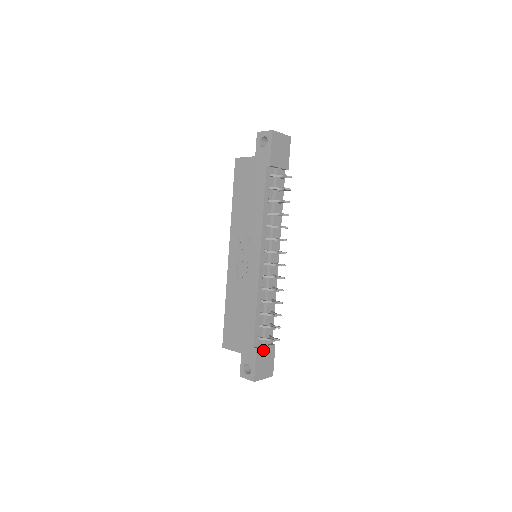
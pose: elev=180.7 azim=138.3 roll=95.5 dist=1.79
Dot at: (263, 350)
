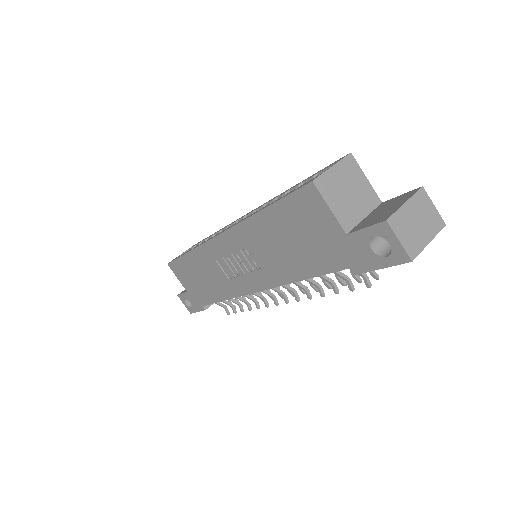
Dot at: (213, 303)
